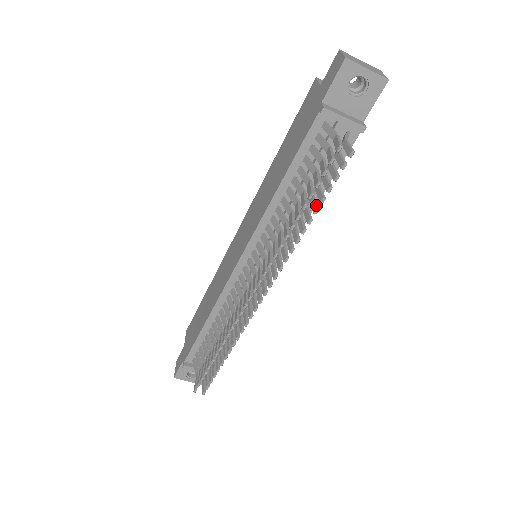
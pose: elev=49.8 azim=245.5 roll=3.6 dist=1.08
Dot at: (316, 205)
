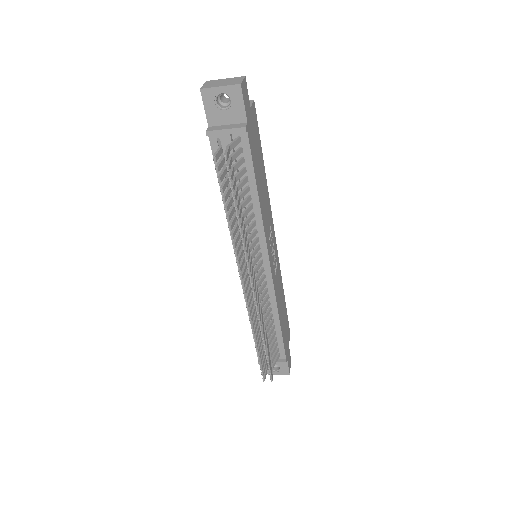
Dot at: (236, 204)
